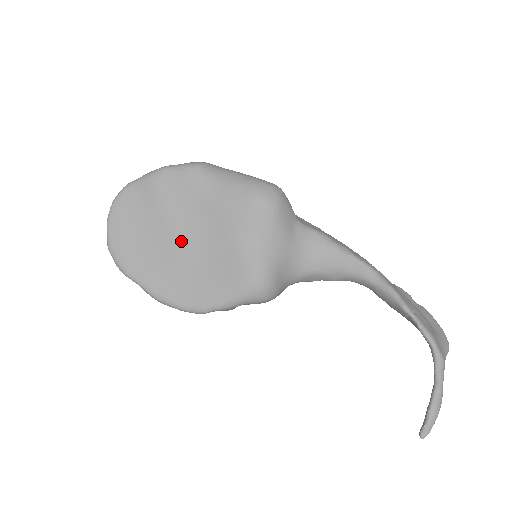
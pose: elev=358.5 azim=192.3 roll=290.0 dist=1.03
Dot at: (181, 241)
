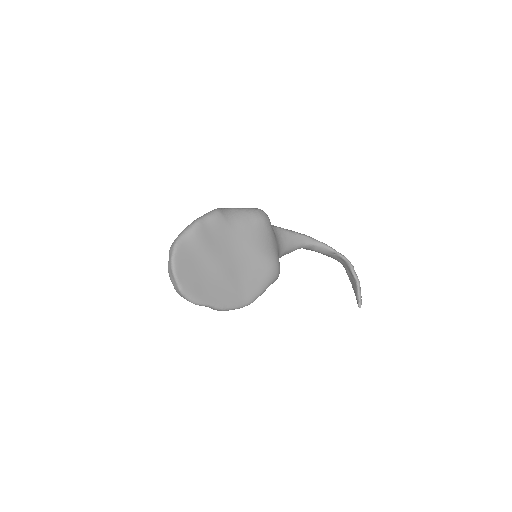
Dot at: (227, 265)
